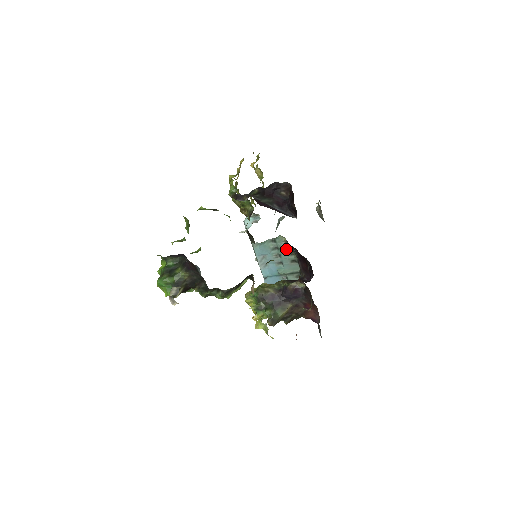
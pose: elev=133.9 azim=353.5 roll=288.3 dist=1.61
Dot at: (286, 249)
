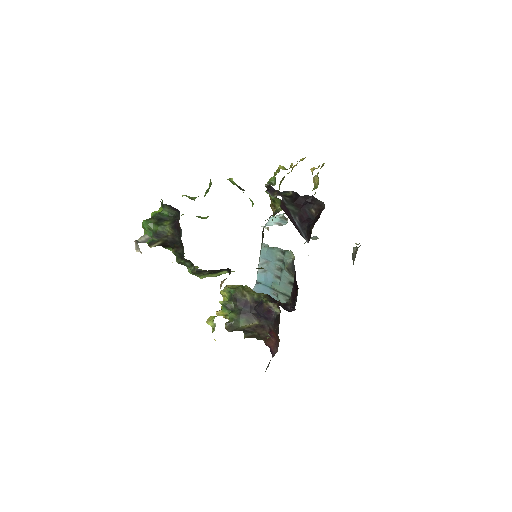
Dot at: (290, 267)
